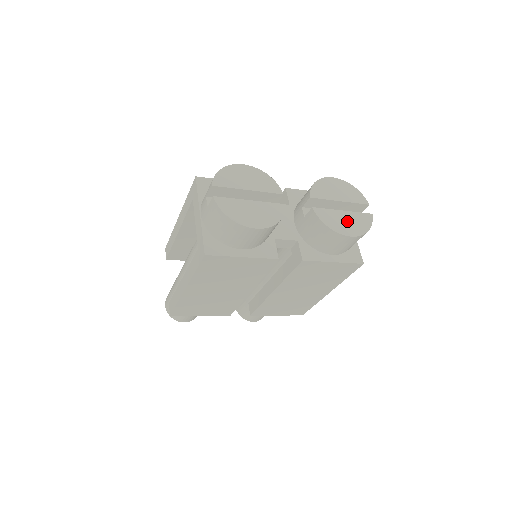
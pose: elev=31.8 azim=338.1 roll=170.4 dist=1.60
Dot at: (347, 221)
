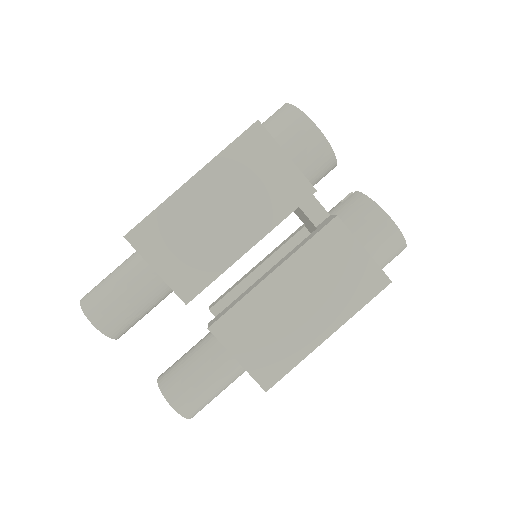
Dot at: occluded
